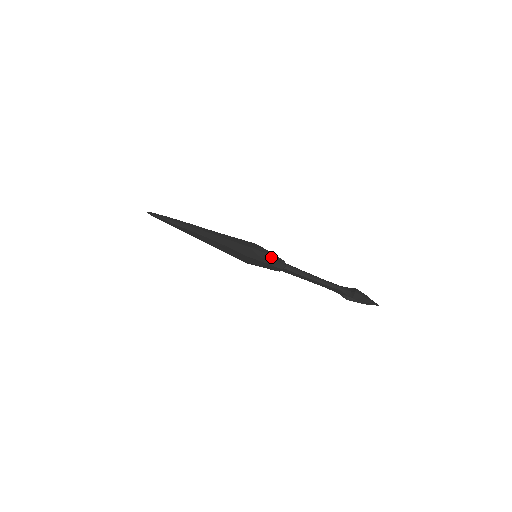
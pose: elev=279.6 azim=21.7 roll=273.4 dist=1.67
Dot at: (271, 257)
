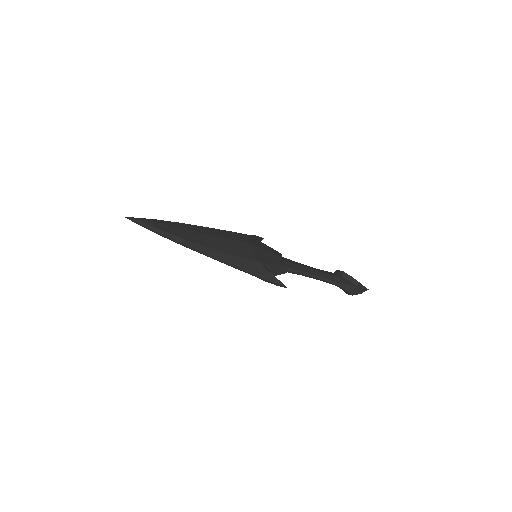
Dot at: occluded
